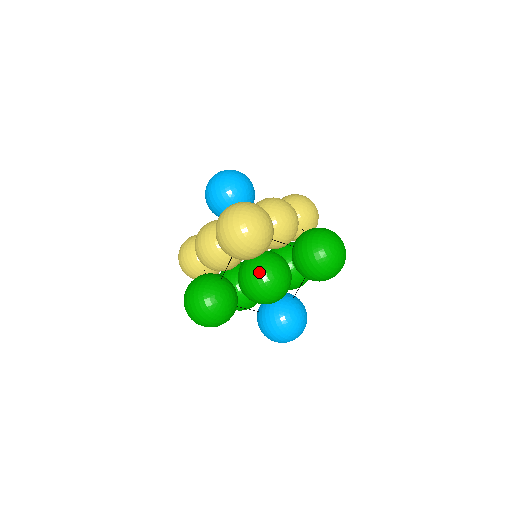
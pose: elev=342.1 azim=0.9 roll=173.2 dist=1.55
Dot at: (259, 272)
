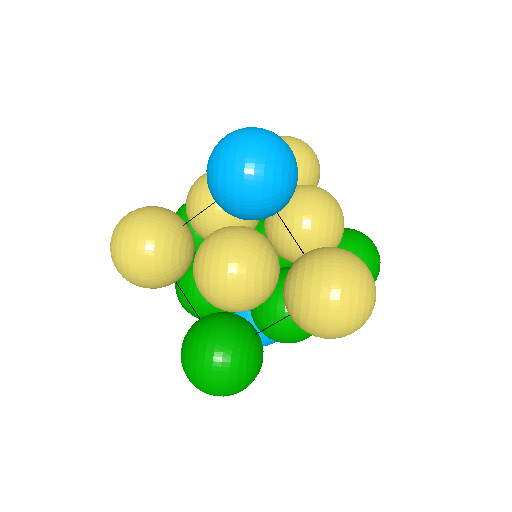
Dot at: occluded
